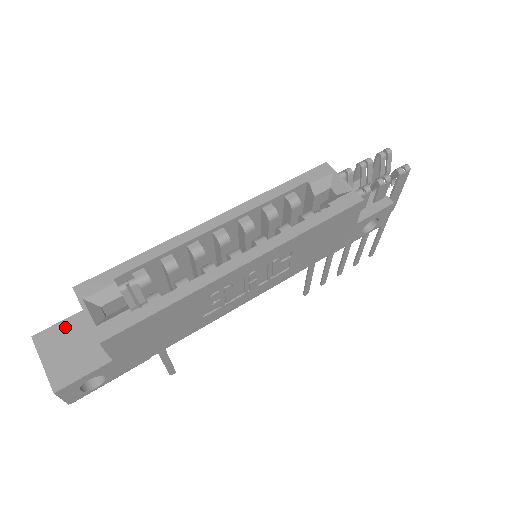
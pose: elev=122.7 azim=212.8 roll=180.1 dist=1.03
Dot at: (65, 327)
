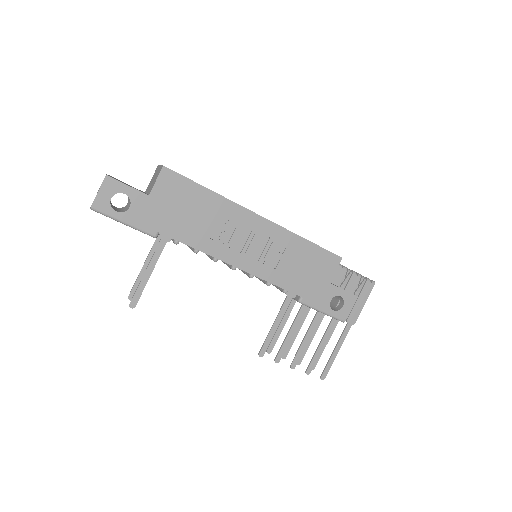
Dot at: occluded
